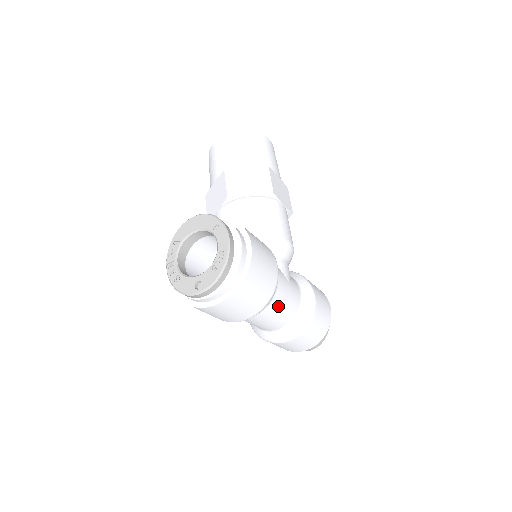
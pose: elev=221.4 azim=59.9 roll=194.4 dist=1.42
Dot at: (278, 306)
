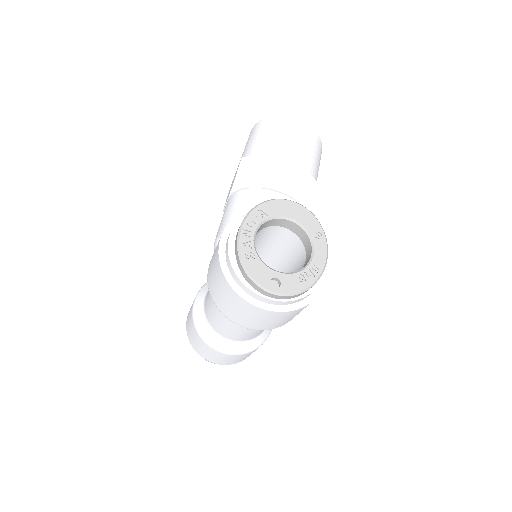
Dot at: occluded
